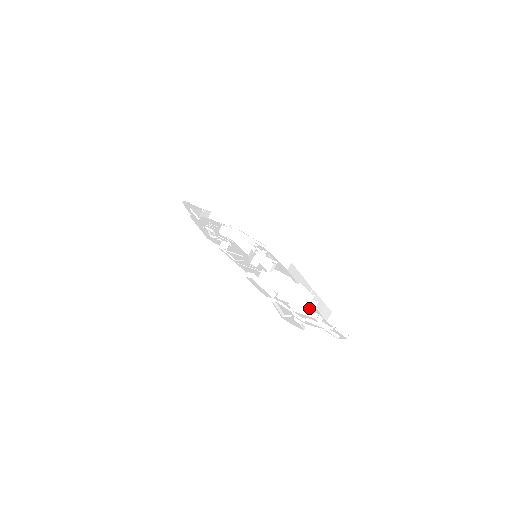
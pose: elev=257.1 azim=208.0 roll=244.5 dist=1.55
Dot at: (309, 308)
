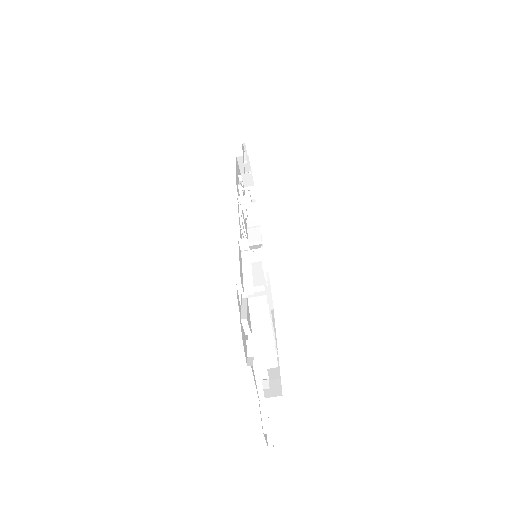
Dot at: (265, 358)
